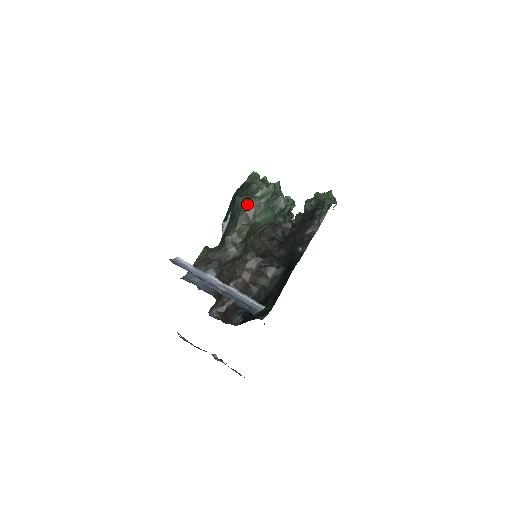
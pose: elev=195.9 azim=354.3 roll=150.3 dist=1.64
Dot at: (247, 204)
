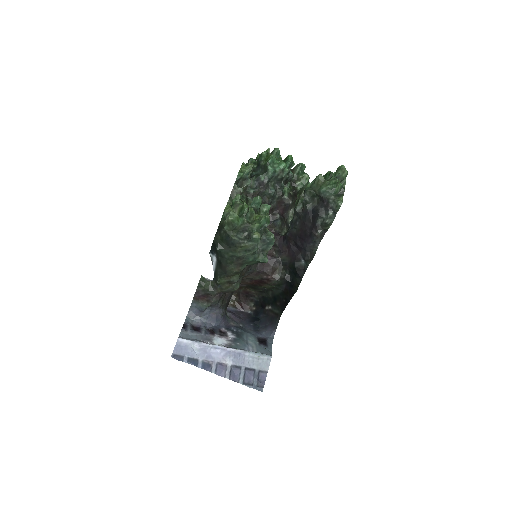
Dot at: (232, 257)
